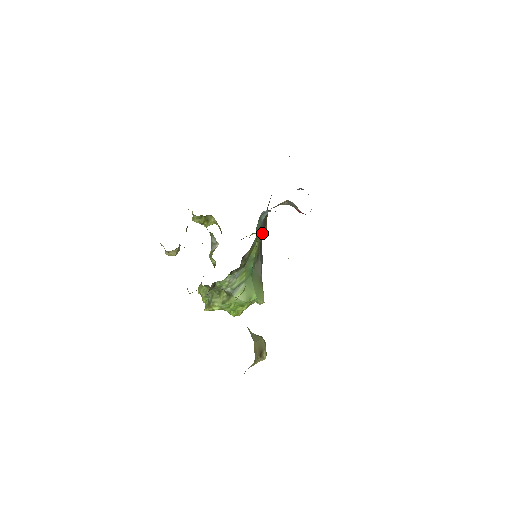
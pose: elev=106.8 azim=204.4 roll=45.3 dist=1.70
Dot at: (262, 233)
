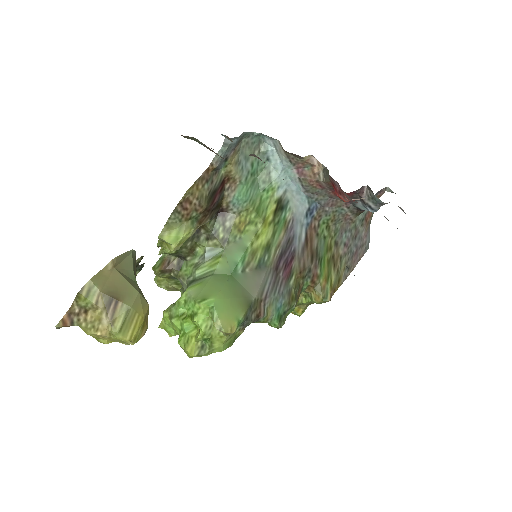
Dot at: (298, 260)
